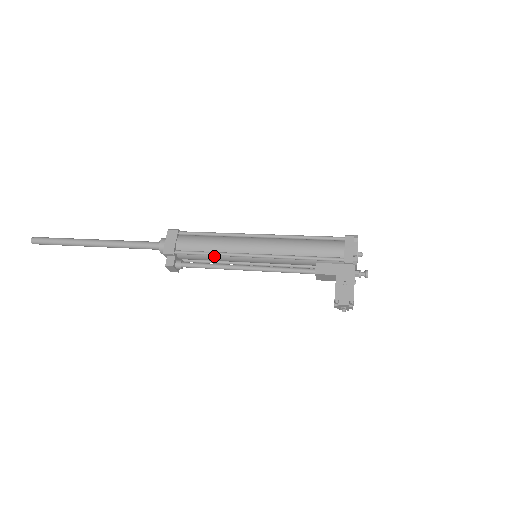
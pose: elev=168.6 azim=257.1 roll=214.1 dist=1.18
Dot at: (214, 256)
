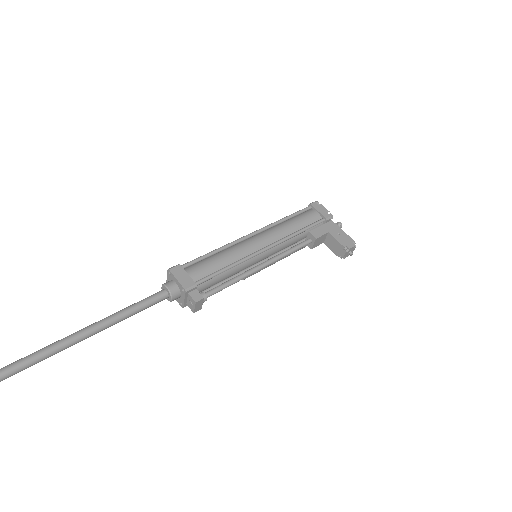
Dot at: (230, 270)
